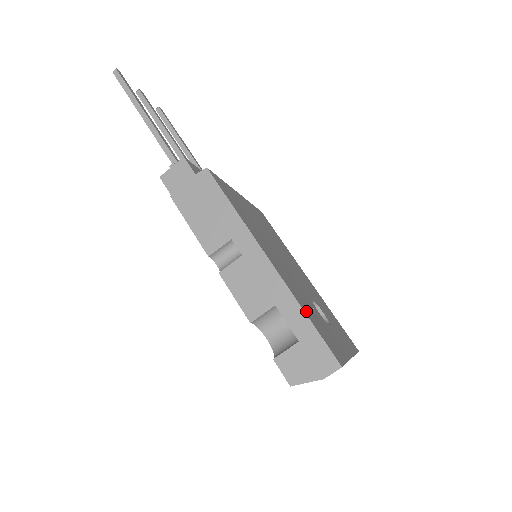
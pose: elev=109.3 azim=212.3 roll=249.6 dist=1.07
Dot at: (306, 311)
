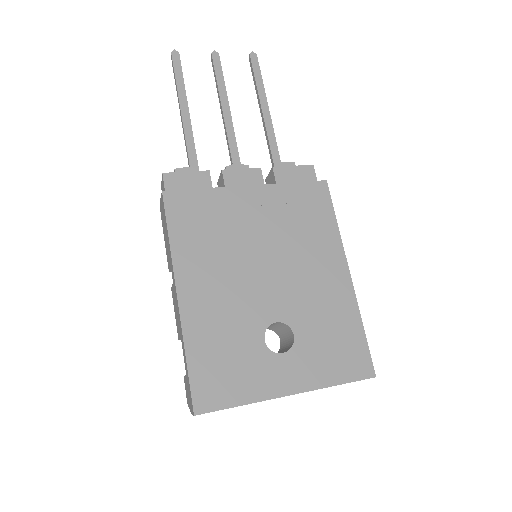
Dot at: (195, 352)
